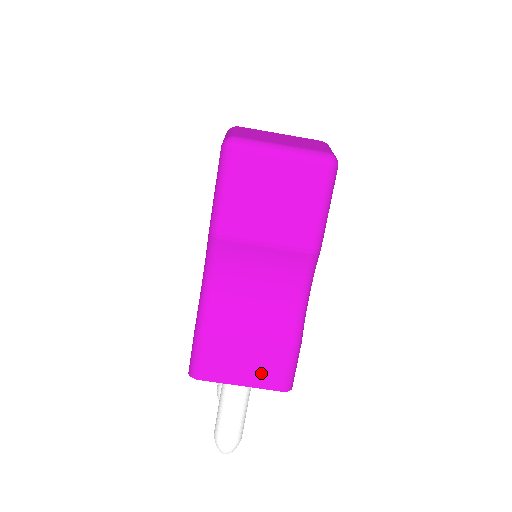
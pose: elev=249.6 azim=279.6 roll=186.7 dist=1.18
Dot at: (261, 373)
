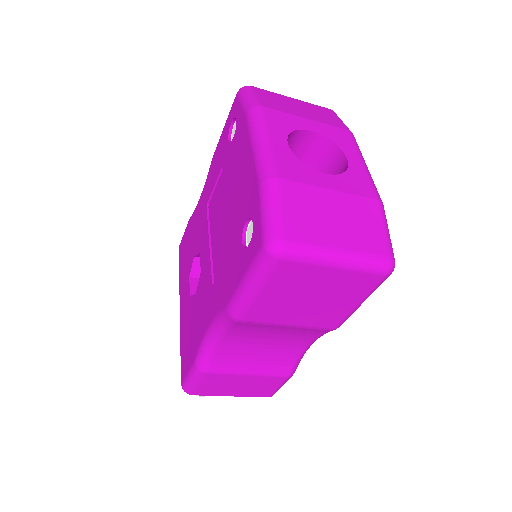
Dot at: (253, 390)
